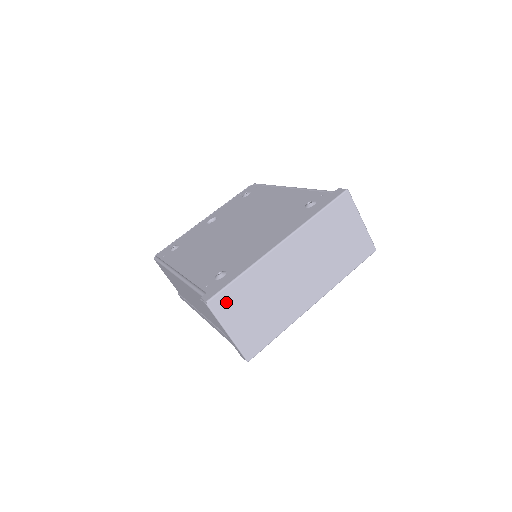
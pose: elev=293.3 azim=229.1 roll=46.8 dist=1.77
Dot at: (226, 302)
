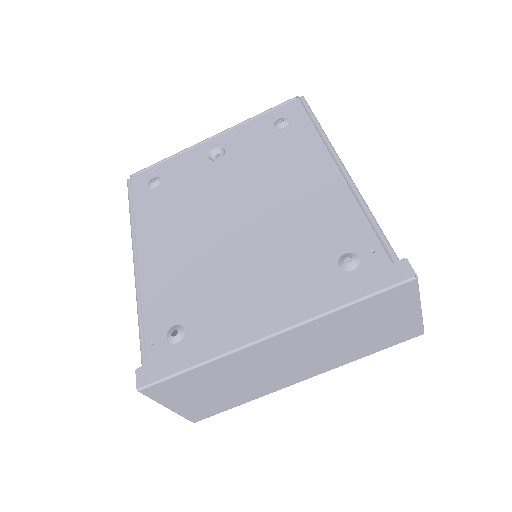
Dot at: (169, 388)
